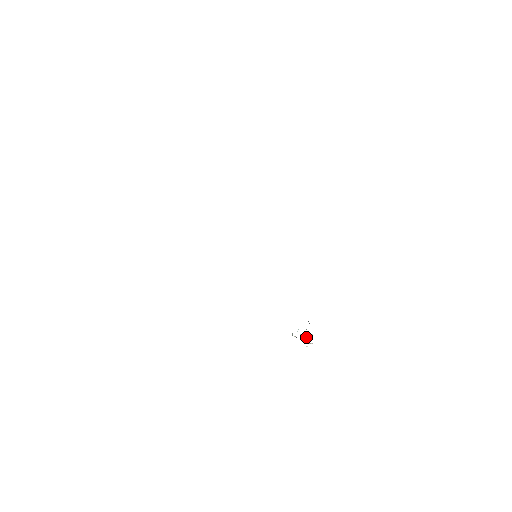
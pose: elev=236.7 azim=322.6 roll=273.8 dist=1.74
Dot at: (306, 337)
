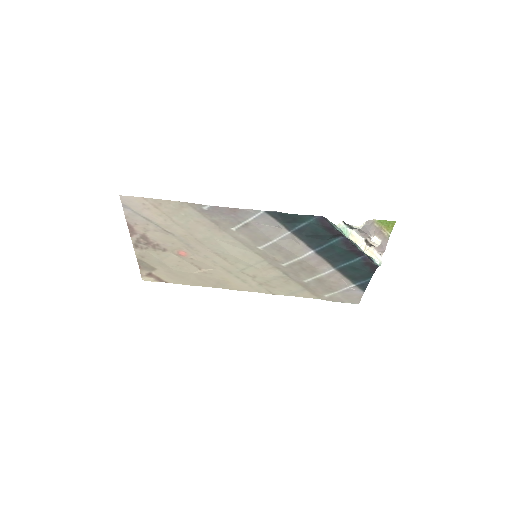
Dot at: (366, 242)
